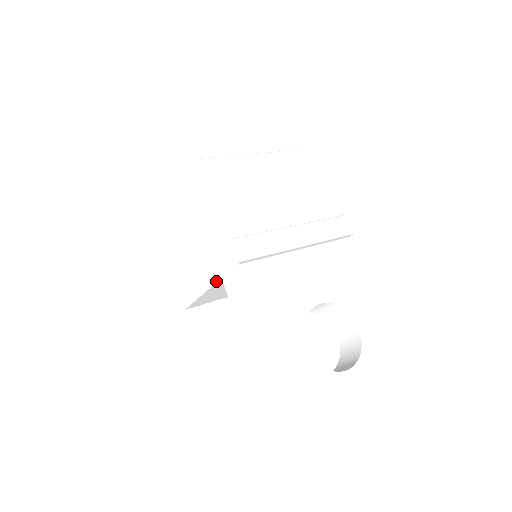
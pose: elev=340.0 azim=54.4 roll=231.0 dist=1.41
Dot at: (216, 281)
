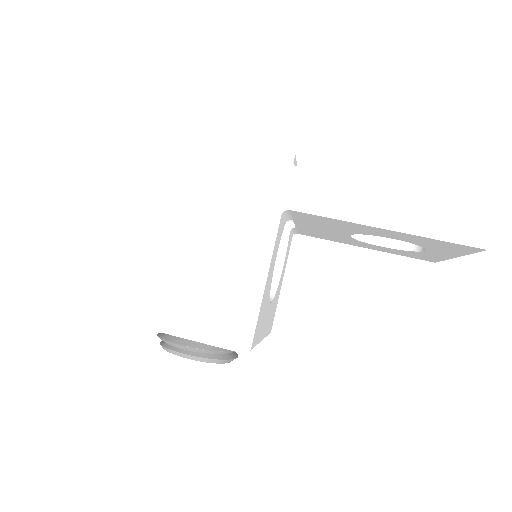
Dot at: (278, 223)
